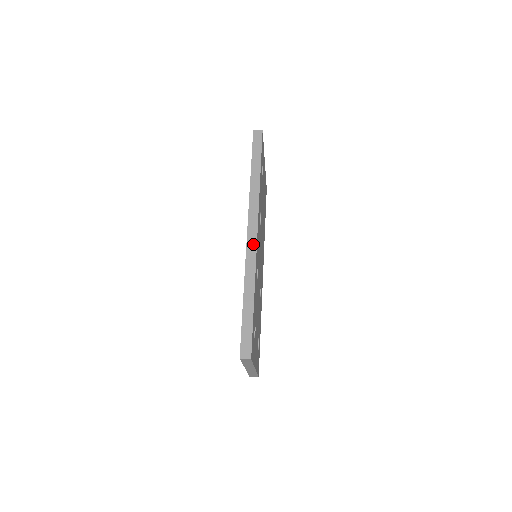
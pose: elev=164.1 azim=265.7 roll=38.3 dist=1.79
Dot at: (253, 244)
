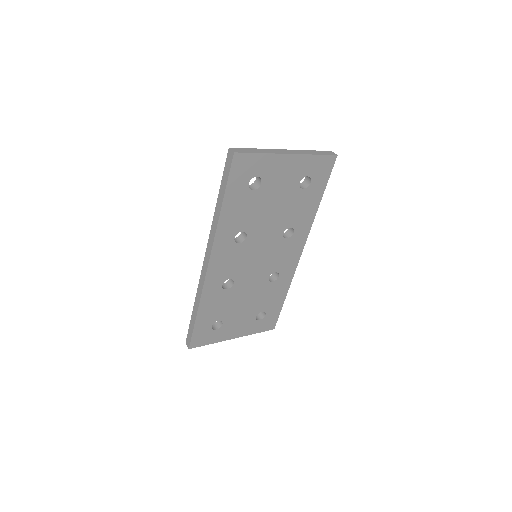
Dot at: (204, 273)
